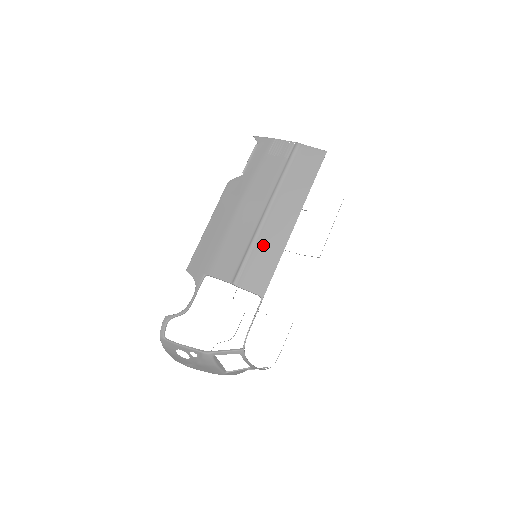
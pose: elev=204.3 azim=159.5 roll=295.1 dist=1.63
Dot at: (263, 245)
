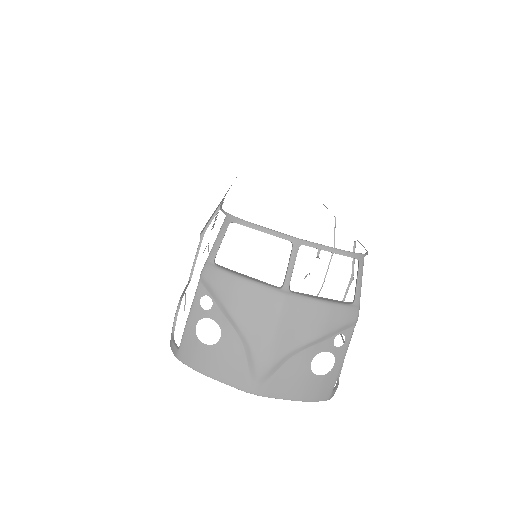
Dot at: occluded
